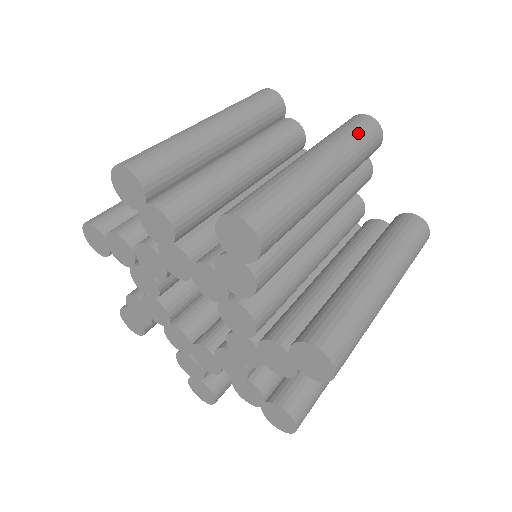
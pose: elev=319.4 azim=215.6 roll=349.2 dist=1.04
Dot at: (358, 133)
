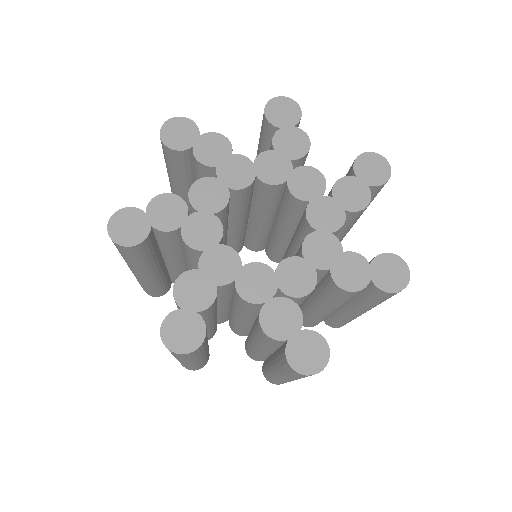
Dot at: occluded
